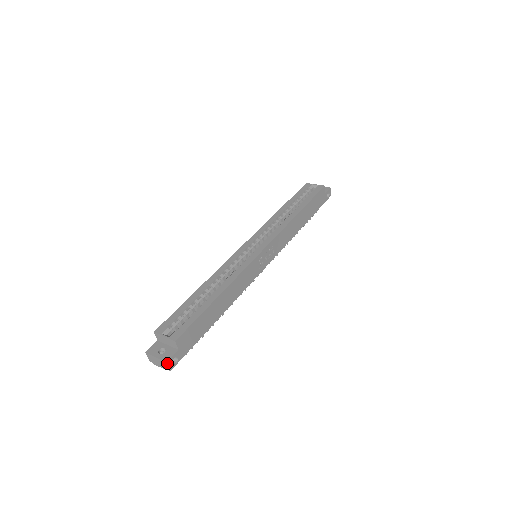
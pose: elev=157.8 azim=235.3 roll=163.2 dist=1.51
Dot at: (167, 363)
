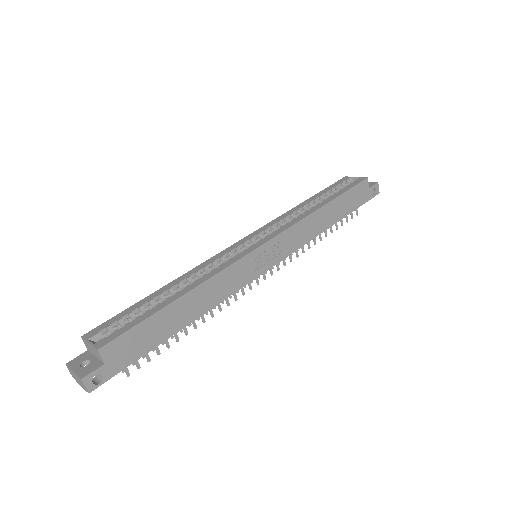
Dot at: (82, 380)
